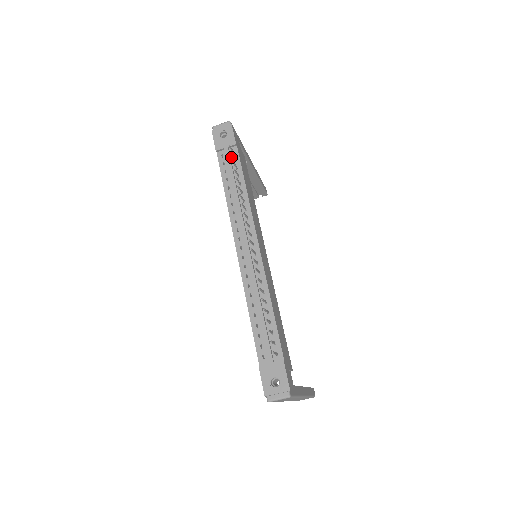
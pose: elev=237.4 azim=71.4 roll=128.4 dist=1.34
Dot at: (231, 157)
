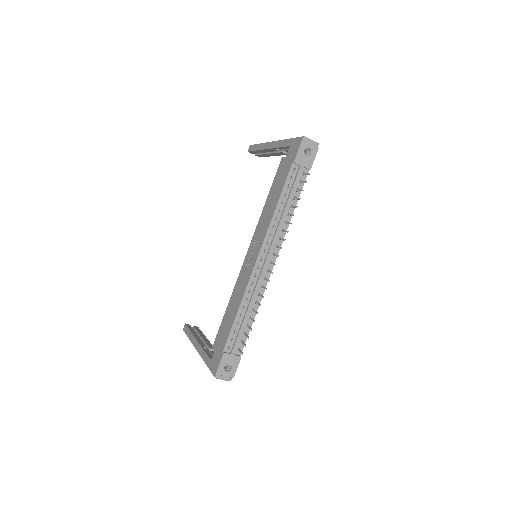
Dot at: (300, 177)
